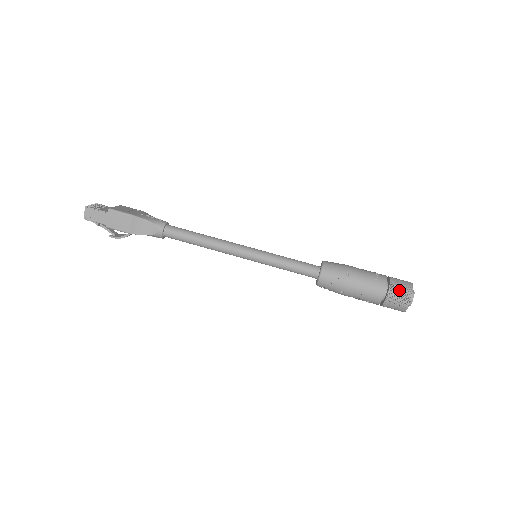
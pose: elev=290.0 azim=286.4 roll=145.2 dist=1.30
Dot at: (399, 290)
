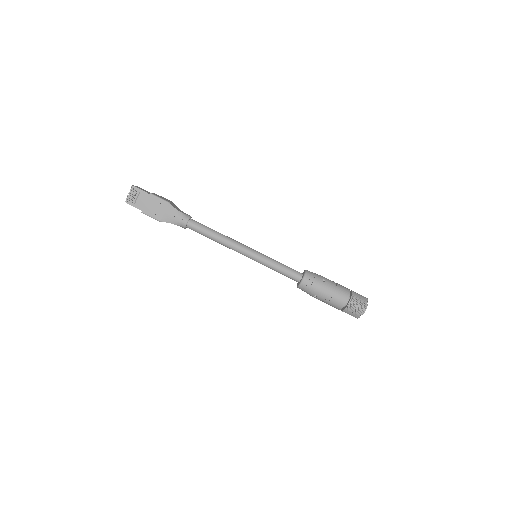
Dot at: (349, 314)
